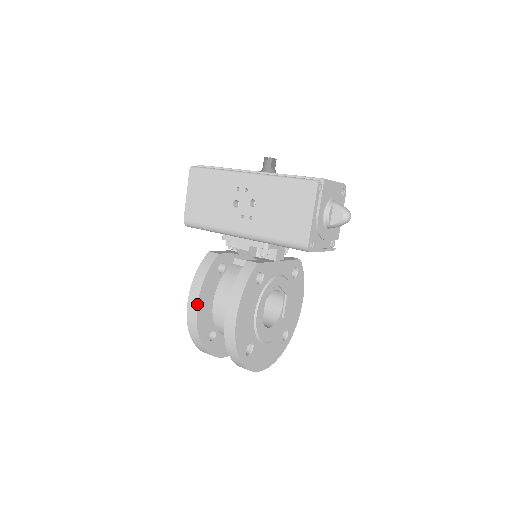
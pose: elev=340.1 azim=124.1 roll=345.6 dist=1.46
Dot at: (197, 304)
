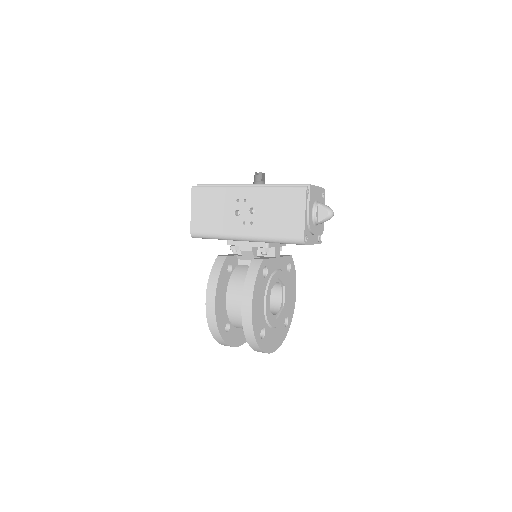
Dot at: (215, 300)
